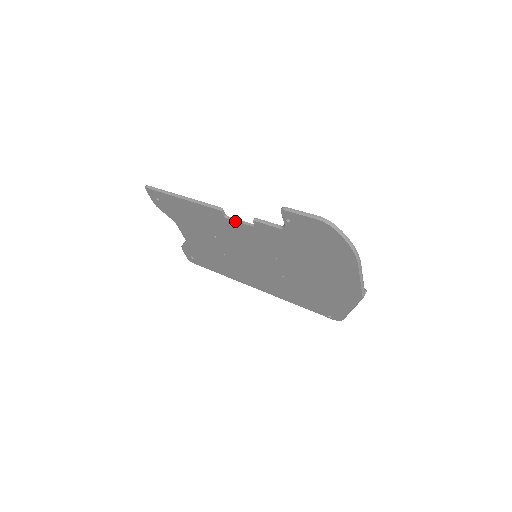
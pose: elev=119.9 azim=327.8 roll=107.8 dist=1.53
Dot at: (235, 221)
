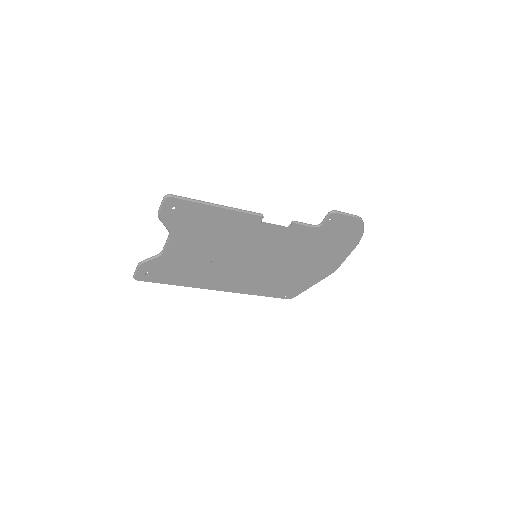
Dot at: (270, 225)
